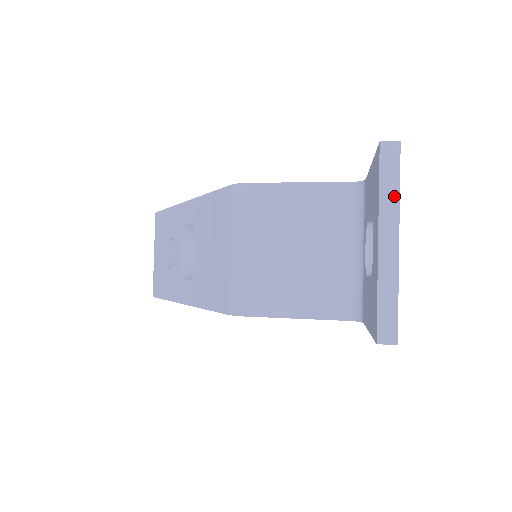
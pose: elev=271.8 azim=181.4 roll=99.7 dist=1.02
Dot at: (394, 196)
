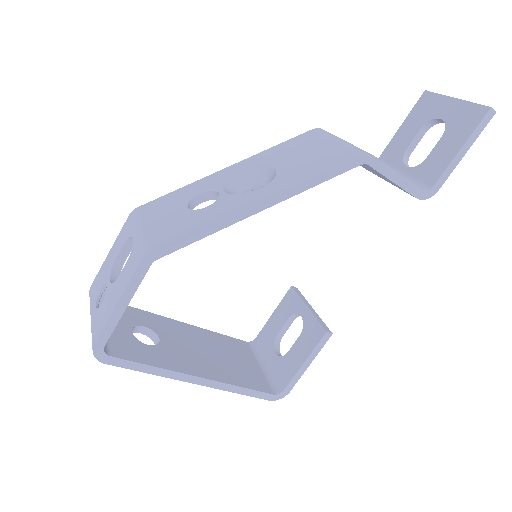
Dot at: occluded
